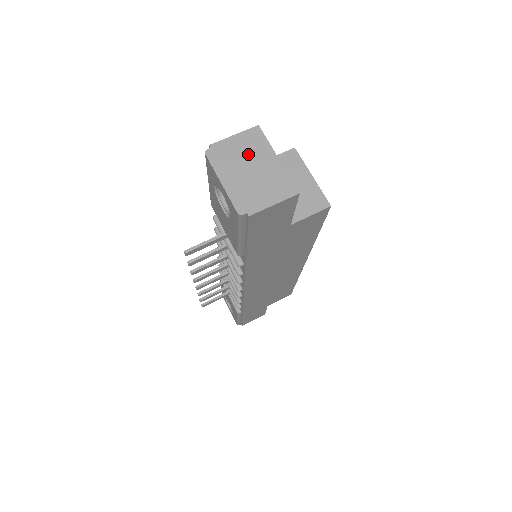
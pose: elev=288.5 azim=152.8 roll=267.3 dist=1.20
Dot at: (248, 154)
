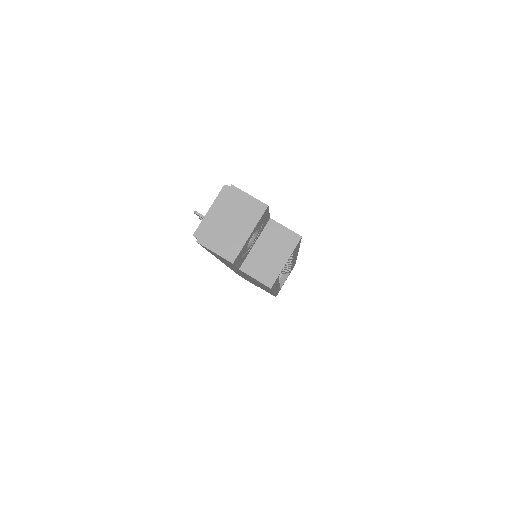
Dot at: (241, 213)
